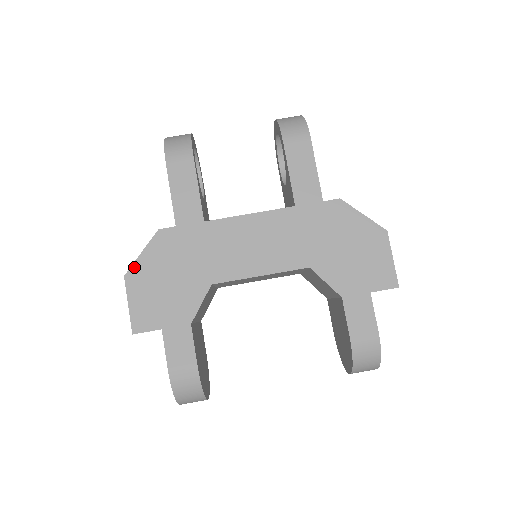
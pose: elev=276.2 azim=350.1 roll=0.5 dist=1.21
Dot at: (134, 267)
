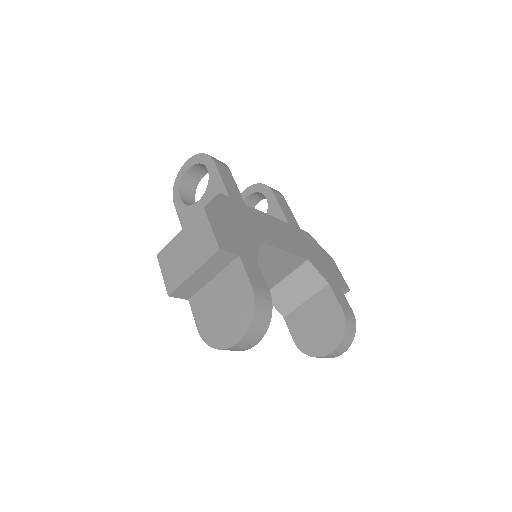
Dot at: (209, 206)
